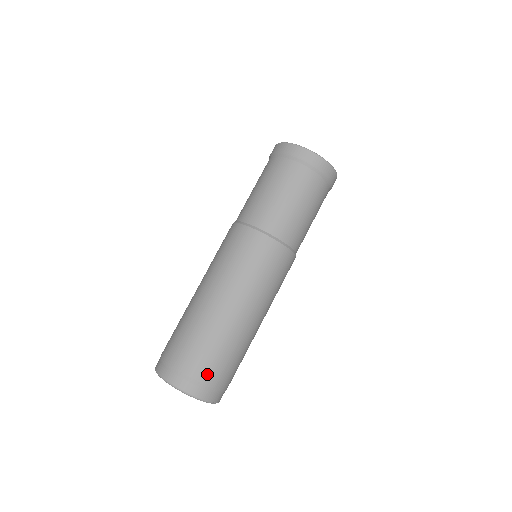
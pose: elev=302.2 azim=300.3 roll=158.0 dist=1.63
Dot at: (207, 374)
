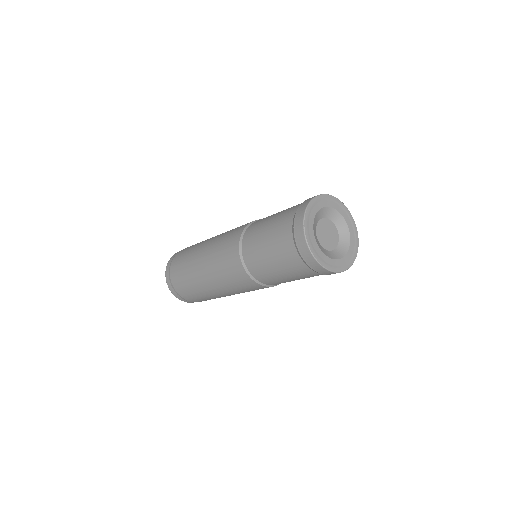
Dot at: (192, 300)
